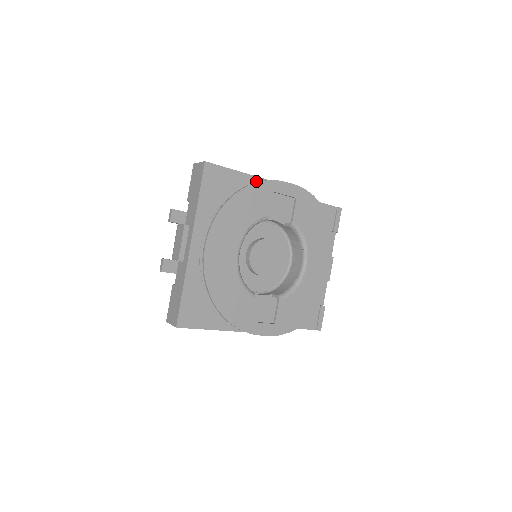
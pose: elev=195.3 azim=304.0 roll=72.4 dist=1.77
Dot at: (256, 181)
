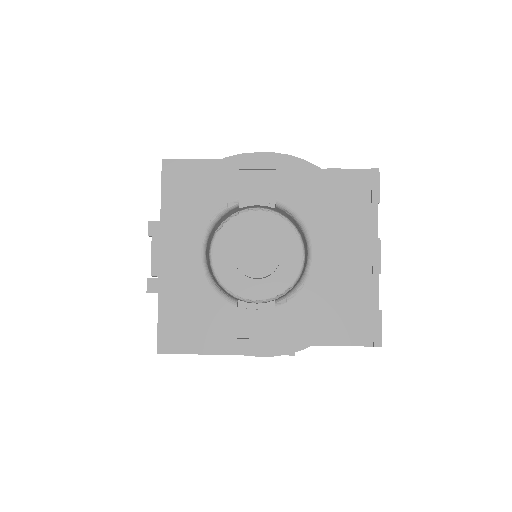
Dot at: occluded
